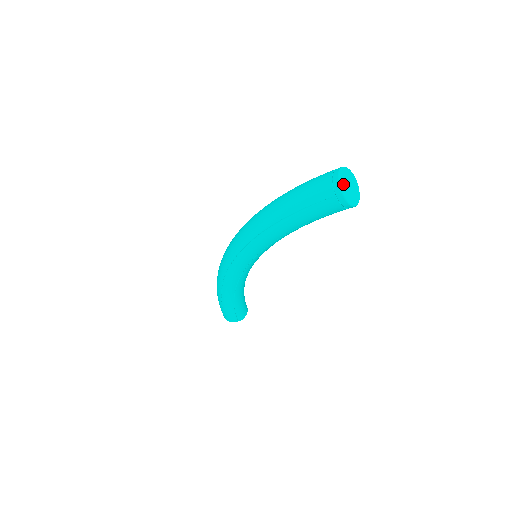
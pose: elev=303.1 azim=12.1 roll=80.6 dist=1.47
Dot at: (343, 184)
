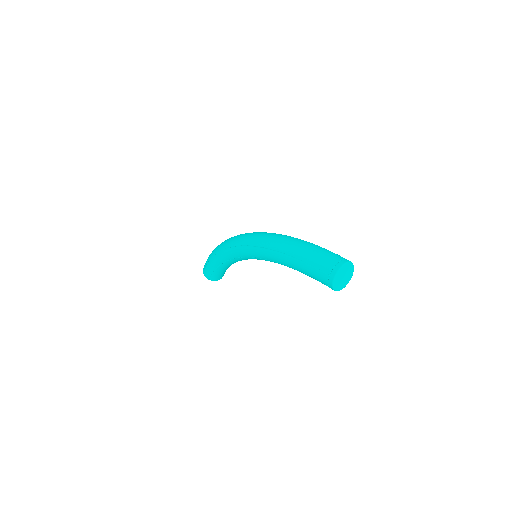
Dot at: (340, 272)
